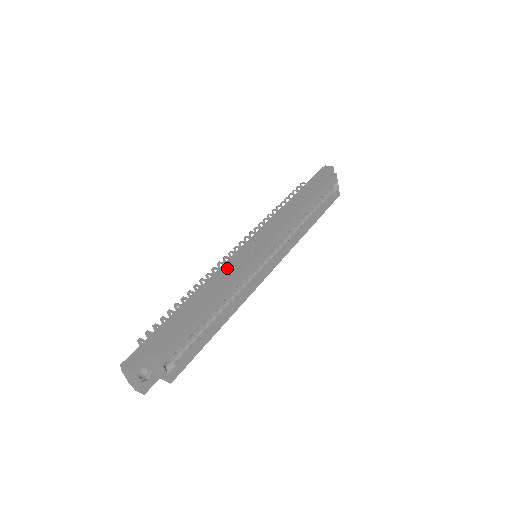
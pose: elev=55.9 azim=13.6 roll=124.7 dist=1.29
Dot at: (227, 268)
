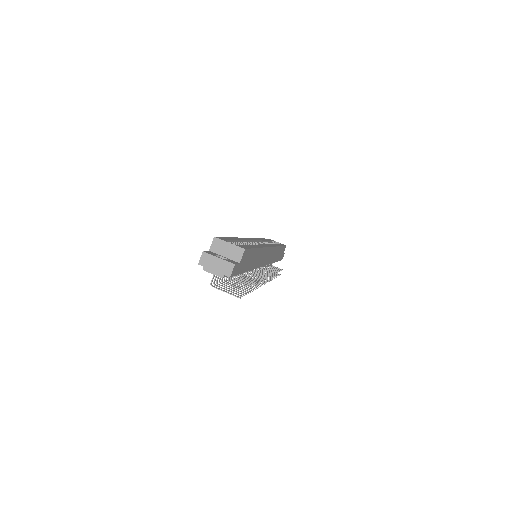
Dot at: occluded
